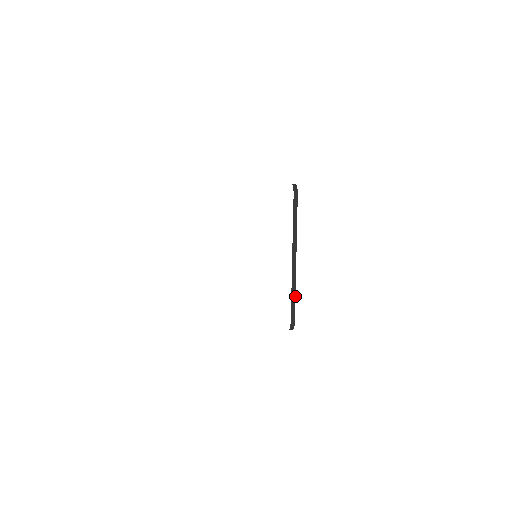
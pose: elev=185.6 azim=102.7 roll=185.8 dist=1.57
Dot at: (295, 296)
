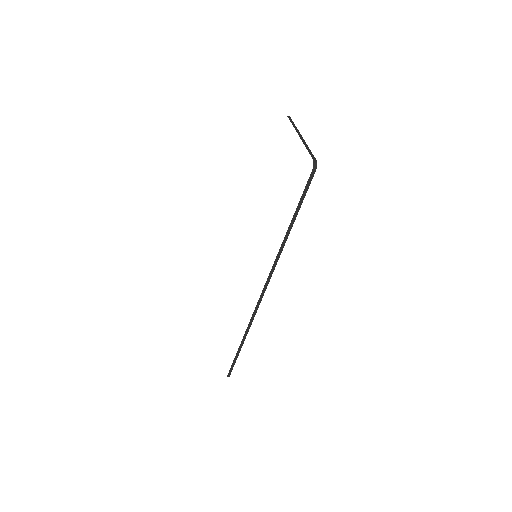
Dot at: (310, 150)
